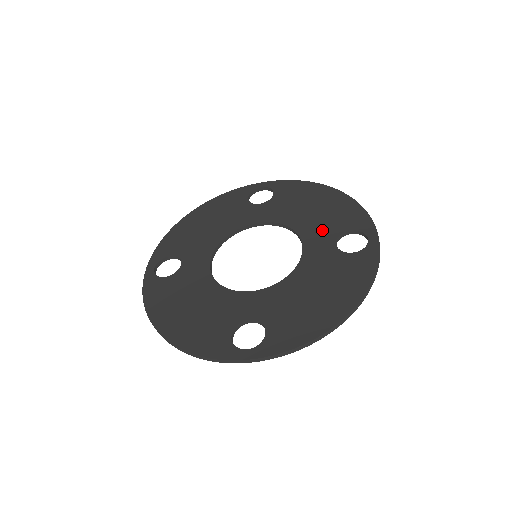
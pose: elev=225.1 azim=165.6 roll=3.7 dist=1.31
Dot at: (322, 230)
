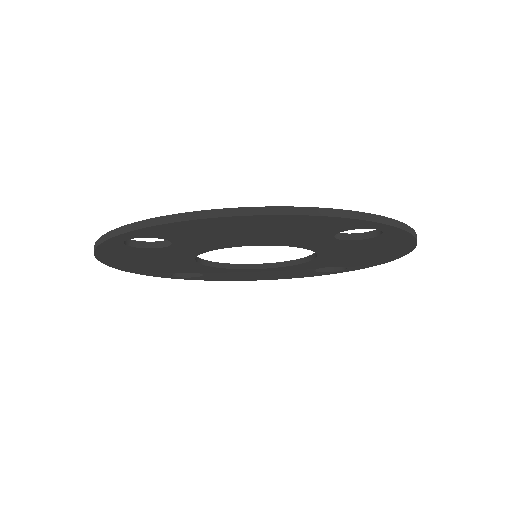
Dot at: occluded
